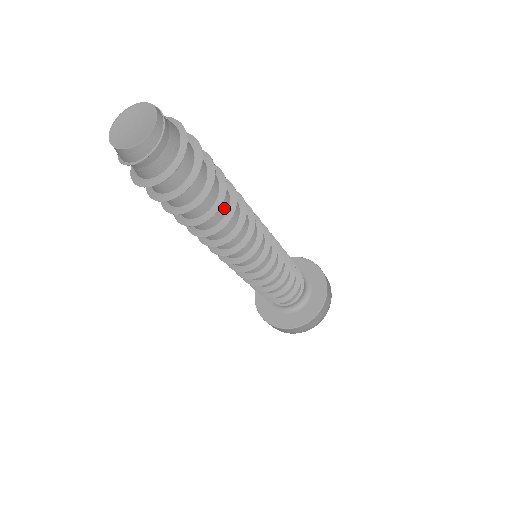
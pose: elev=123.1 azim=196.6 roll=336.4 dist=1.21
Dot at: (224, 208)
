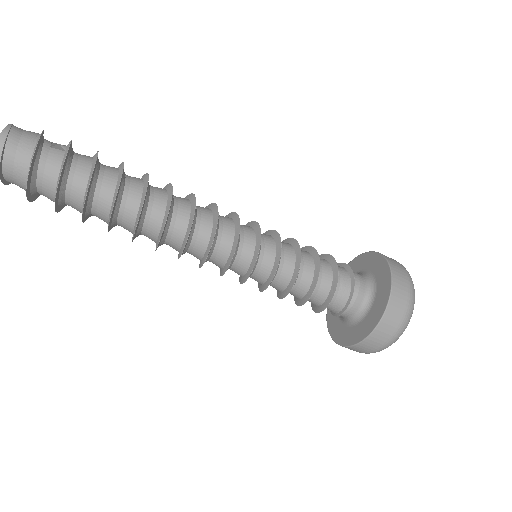
Dot at: (131, 216)
